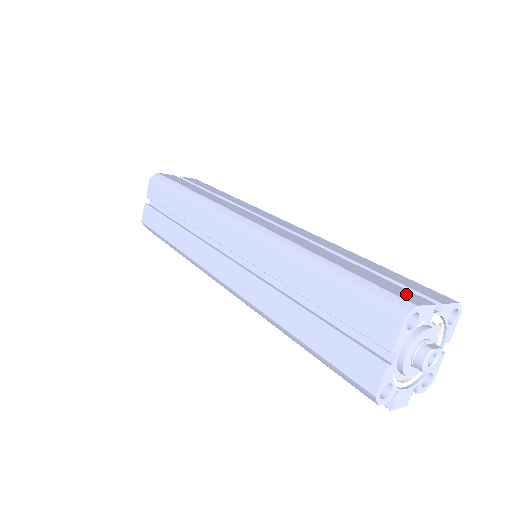
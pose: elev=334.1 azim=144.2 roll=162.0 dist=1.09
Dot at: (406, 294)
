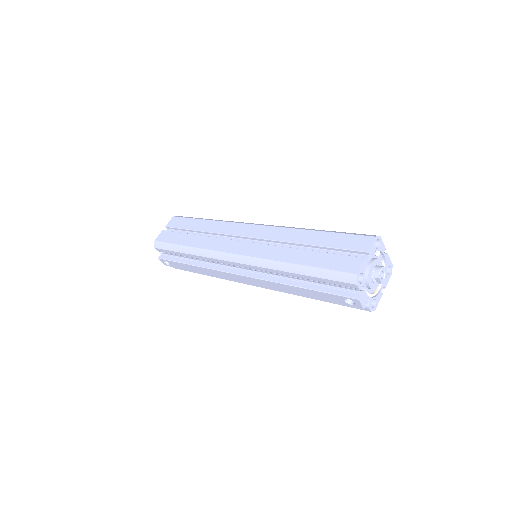
Dot at: occluded
